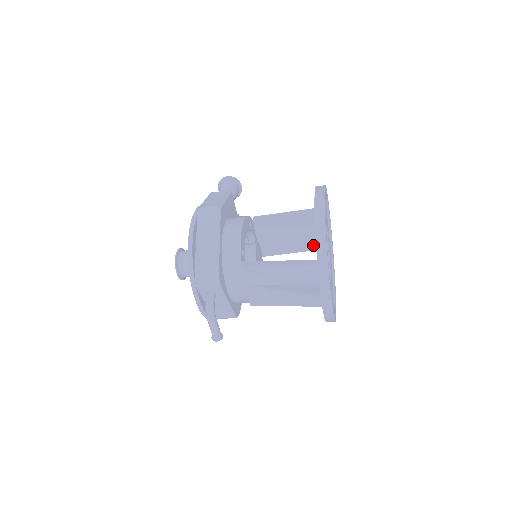
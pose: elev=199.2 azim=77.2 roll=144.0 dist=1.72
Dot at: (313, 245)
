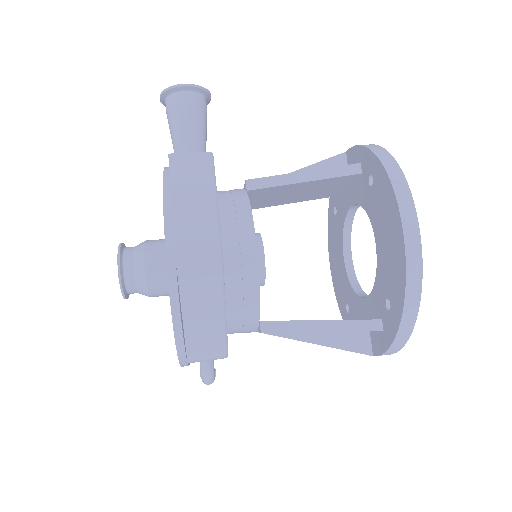
Dot at: (325, 195)
